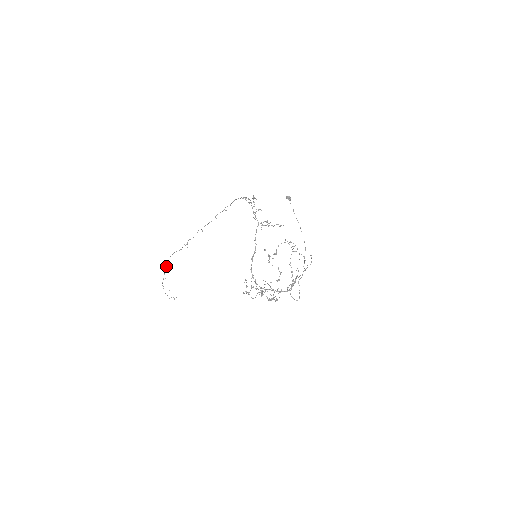
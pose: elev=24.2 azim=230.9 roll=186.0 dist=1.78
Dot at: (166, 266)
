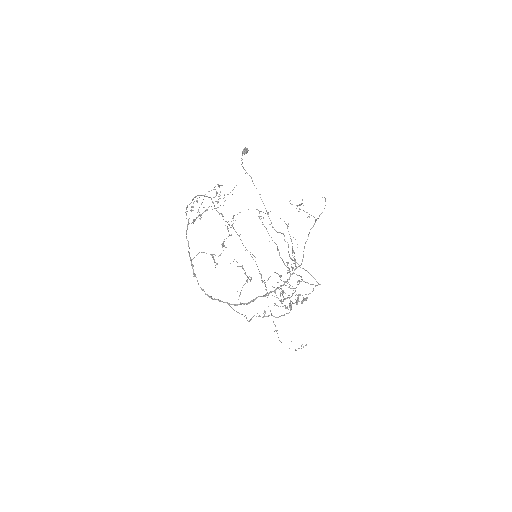
Dot at: (272, 315)
